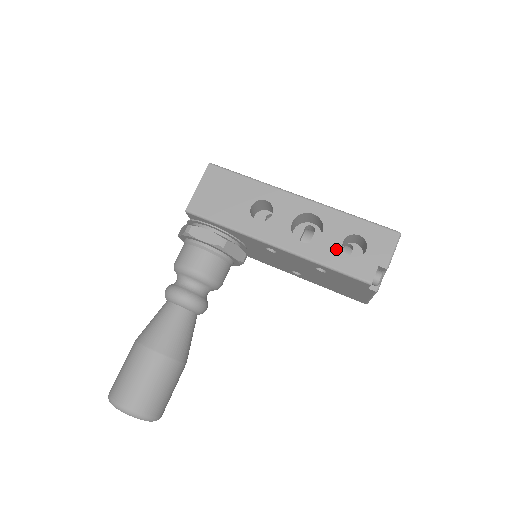
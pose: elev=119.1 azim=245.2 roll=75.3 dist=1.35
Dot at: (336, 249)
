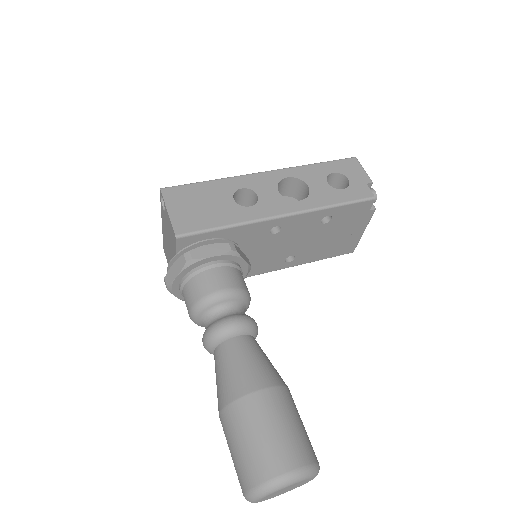
Dot at: (329, 190)
